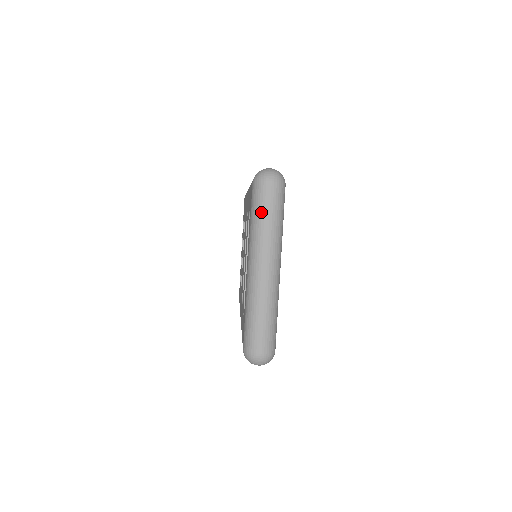
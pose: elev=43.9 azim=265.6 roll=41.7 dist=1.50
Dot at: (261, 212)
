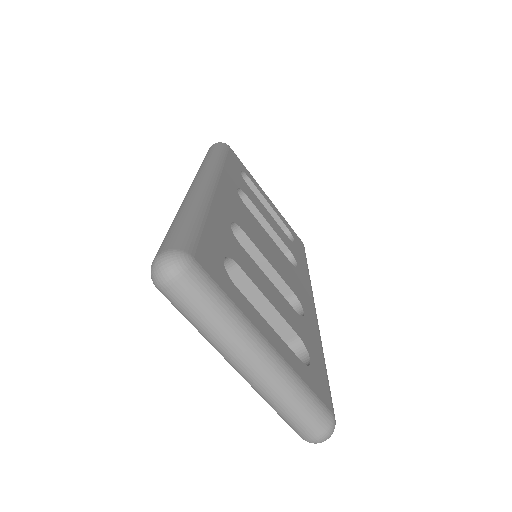
Dot at: (191, 318)
